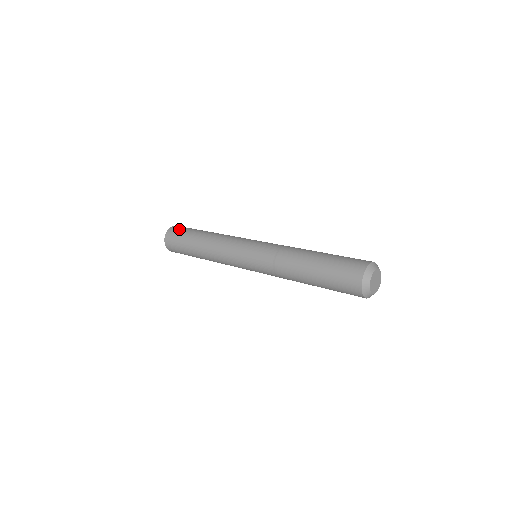
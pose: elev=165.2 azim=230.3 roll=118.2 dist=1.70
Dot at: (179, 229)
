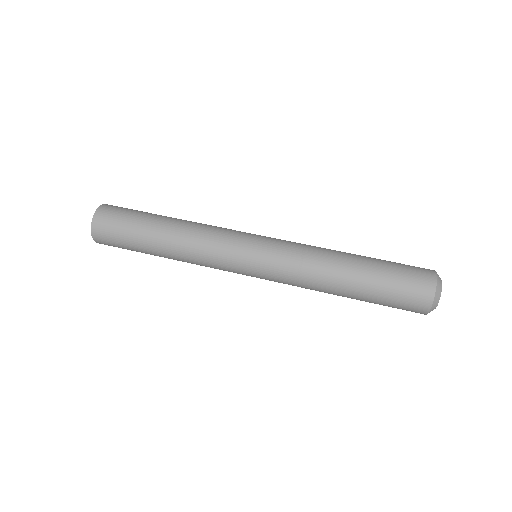
Dot at: (111, 222)
